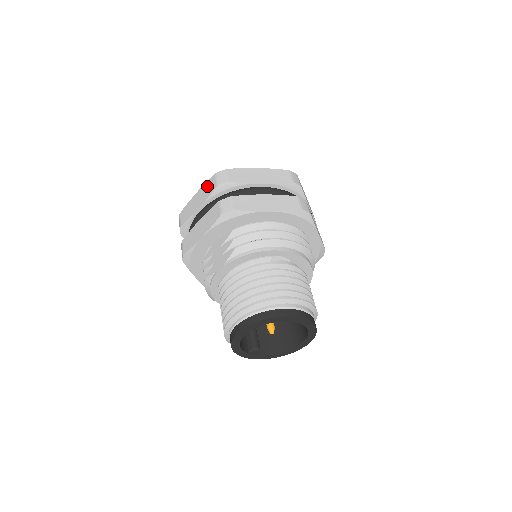
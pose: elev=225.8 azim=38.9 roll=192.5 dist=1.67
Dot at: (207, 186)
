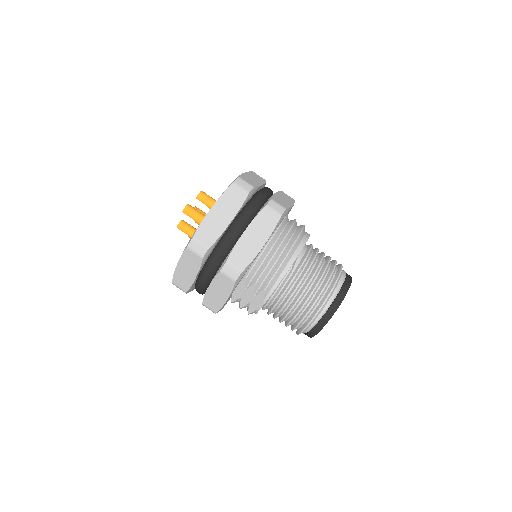
Dot at: (187, 259)
